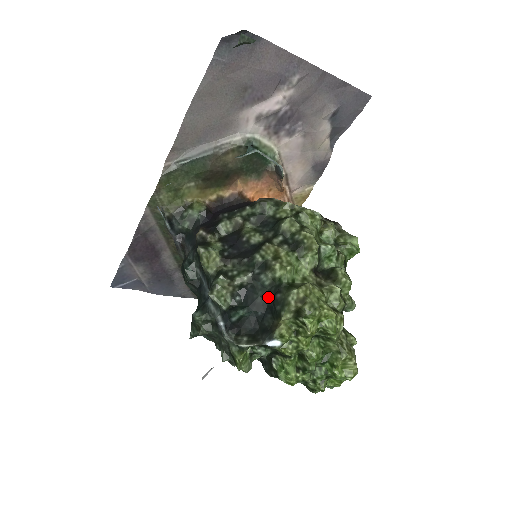
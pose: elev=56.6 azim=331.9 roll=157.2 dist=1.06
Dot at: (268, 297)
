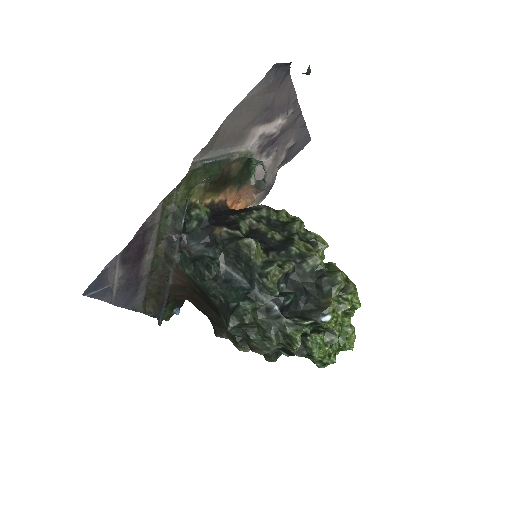
Dot at: (309, 282)
